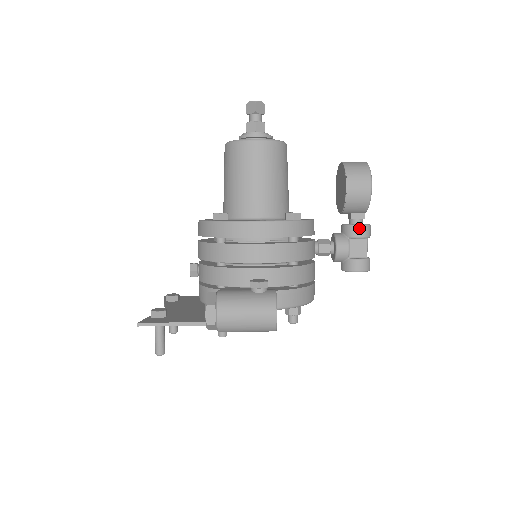
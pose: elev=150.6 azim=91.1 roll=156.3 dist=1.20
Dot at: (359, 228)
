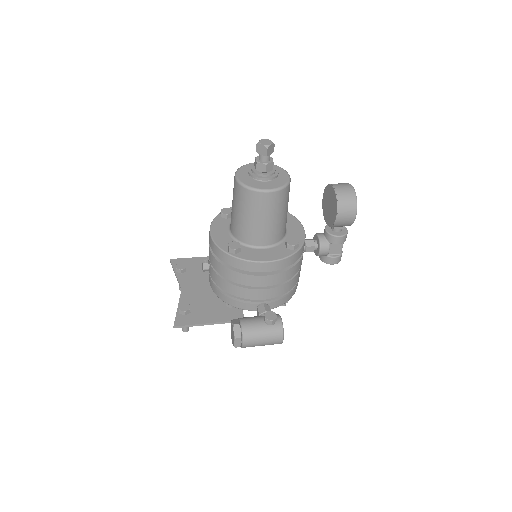
Dot at: (339, 238)
